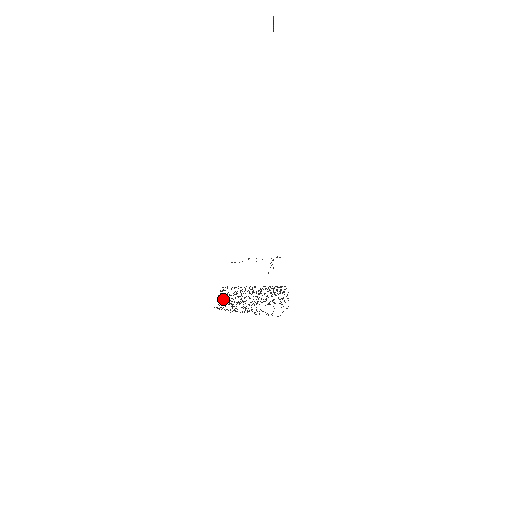
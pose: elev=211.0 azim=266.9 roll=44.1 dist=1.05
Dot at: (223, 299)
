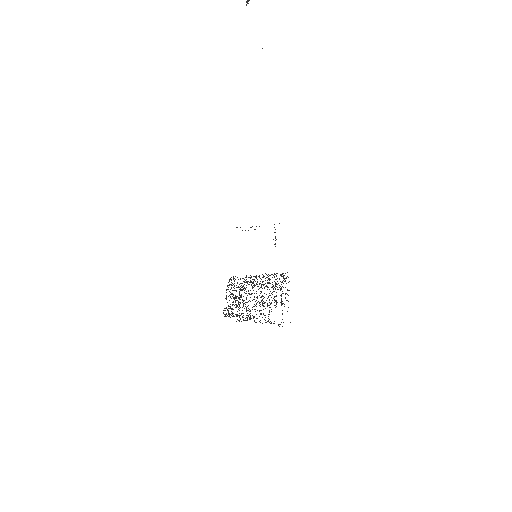
Dot at: occluded
